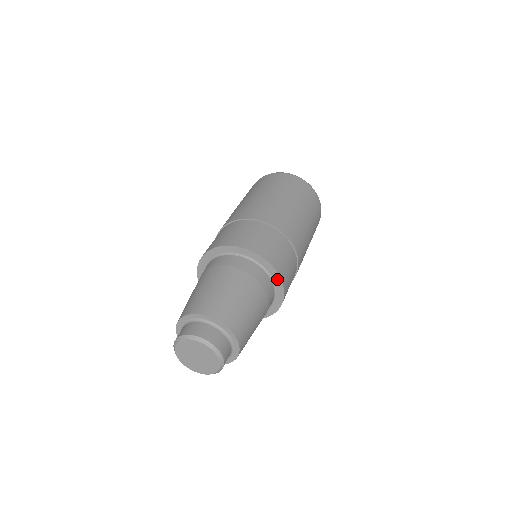
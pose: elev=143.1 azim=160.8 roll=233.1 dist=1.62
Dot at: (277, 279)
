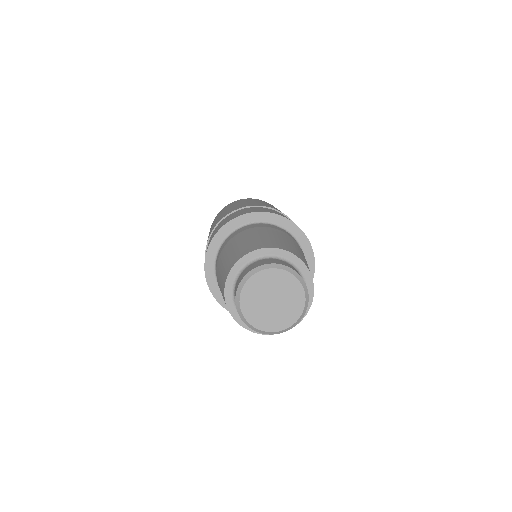
Dot at: occluded
